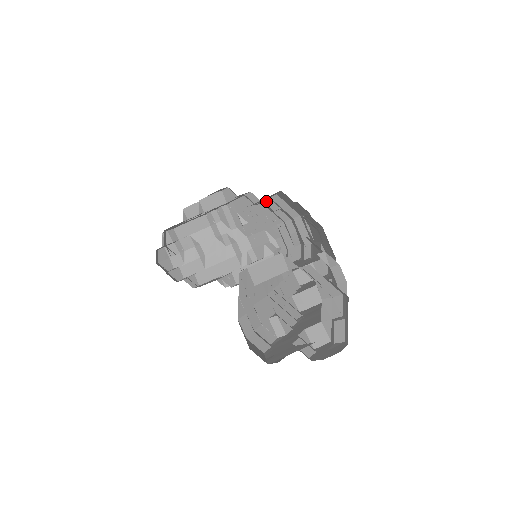
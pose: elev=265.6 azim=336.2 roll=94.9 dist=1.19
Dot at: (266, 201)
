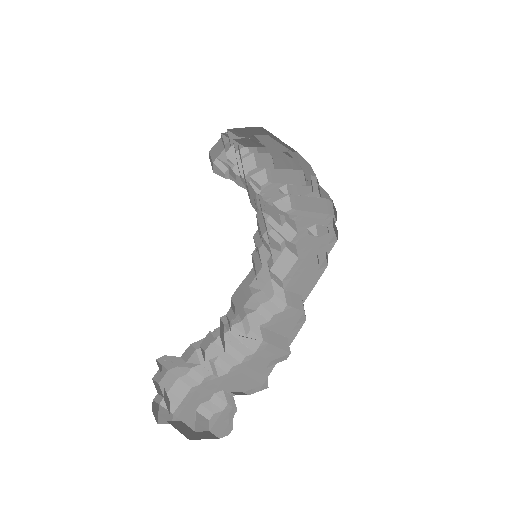
Dot at: occluded
